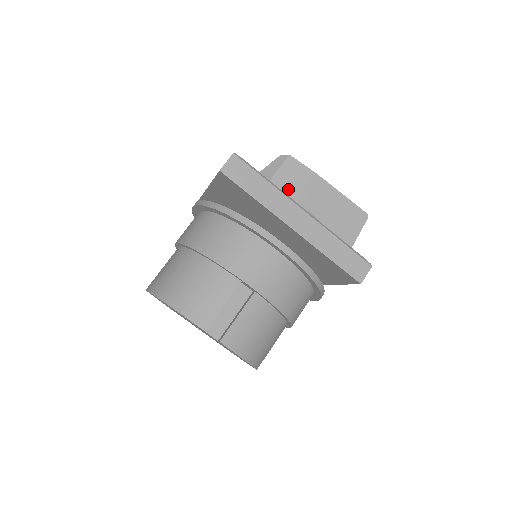
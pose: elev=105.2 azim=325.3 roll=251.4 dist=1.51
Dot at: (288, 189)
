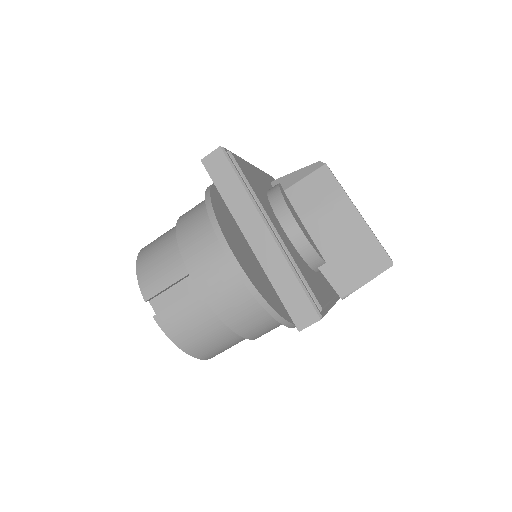
Dot at: (307, 200)
